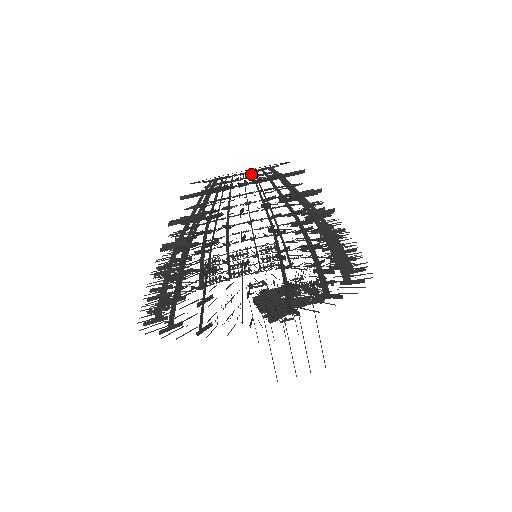
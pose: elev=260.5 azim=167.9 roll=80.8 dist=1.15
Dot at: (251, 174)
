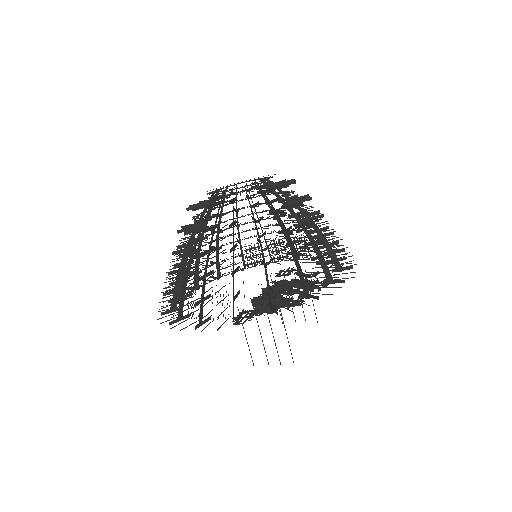
Dot at: occluded
